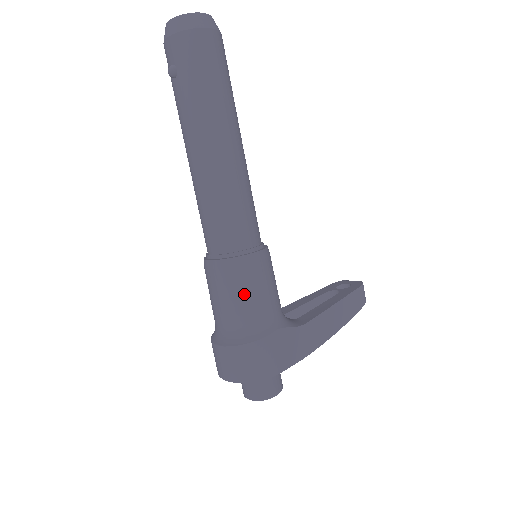
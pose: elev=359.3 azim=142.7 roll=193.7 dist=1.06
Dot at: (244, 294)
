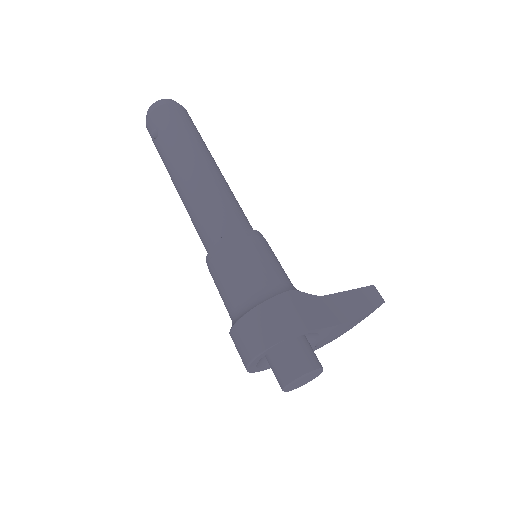
Dot at: (249, 262)
